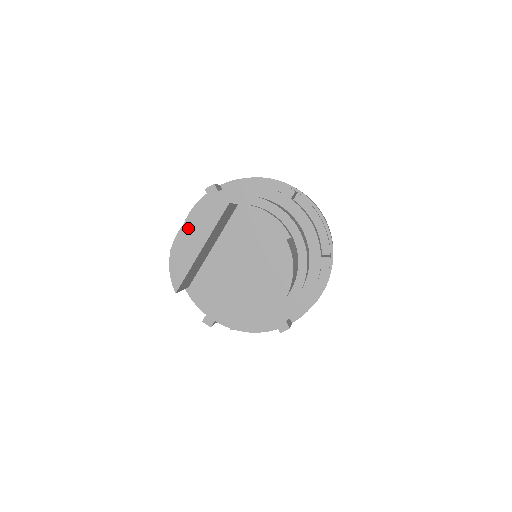
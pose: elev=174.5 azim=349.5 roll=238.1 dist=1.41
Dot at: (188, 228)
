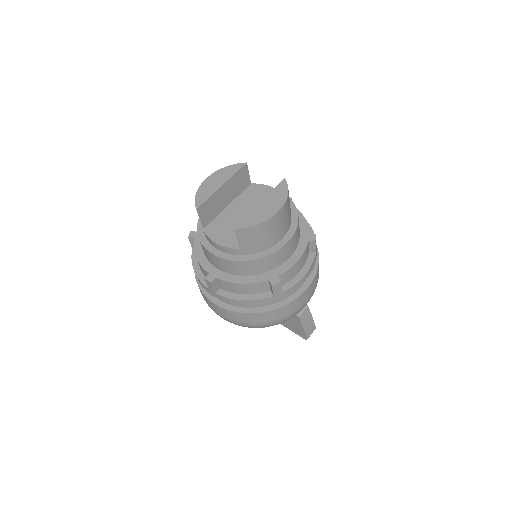
Dot at: (215, 175)
